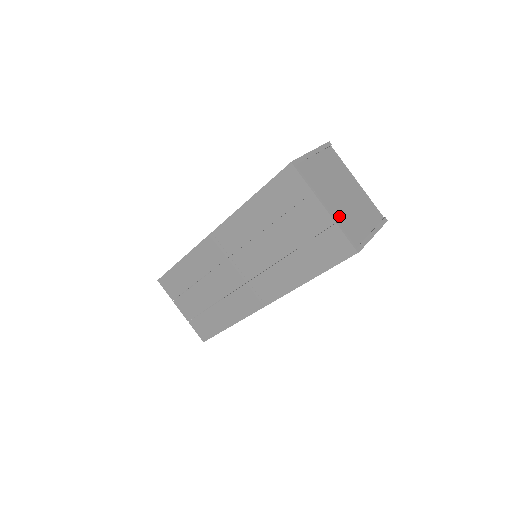
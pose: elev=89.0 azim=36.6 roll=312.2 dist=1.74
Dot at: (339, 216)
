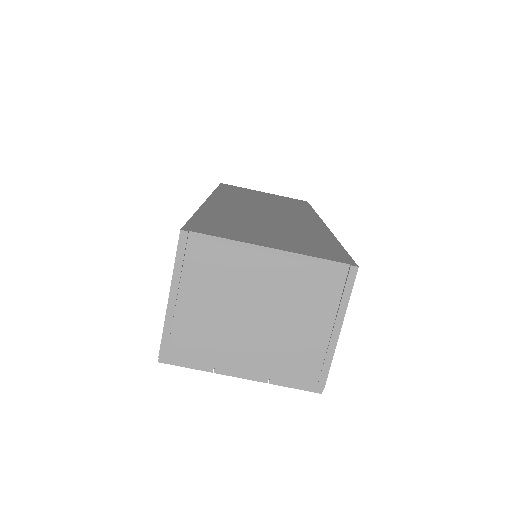
Dot at: (268, 366)
